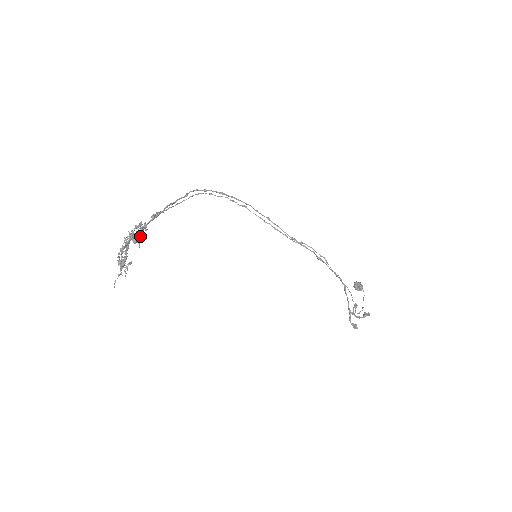
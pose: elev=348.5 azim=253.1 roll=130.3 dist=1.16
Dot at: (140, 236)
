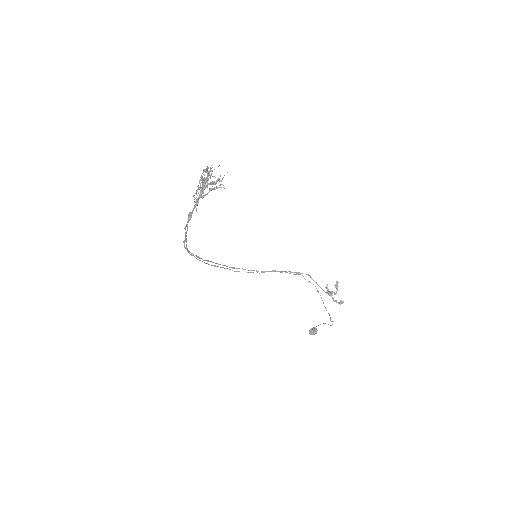
Dot at: (211, 168)
